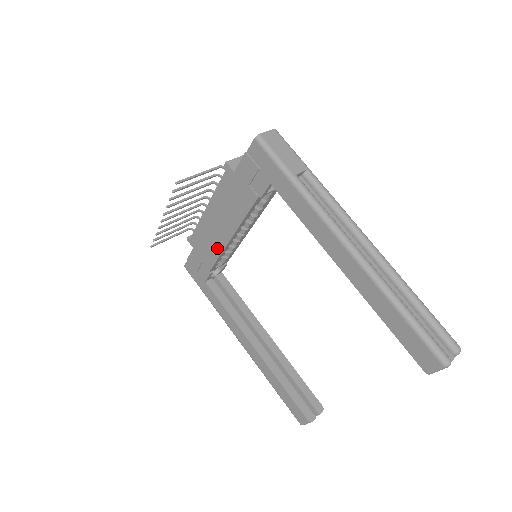
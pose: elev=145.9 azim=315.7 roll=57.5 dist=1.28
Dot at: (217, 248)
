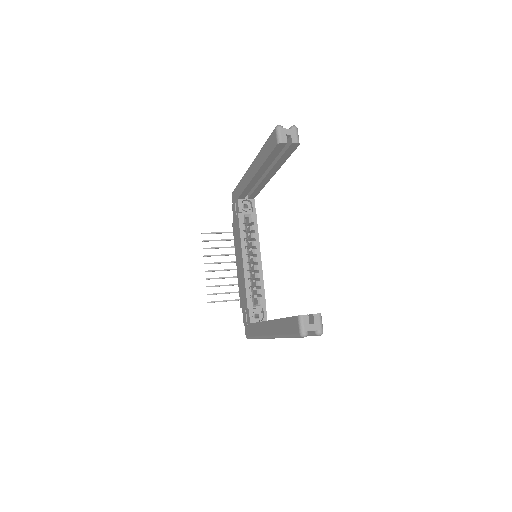
Dot at: (243, 280)
